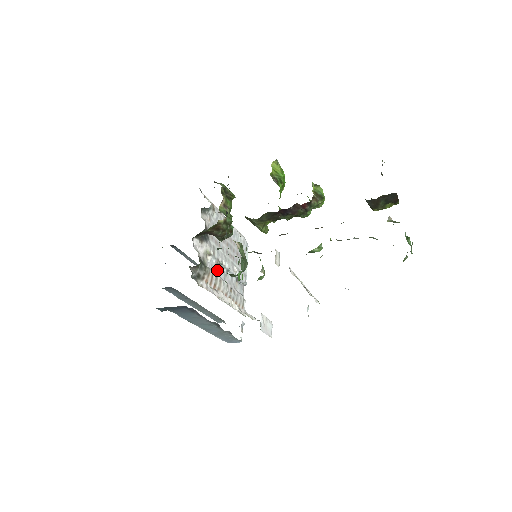
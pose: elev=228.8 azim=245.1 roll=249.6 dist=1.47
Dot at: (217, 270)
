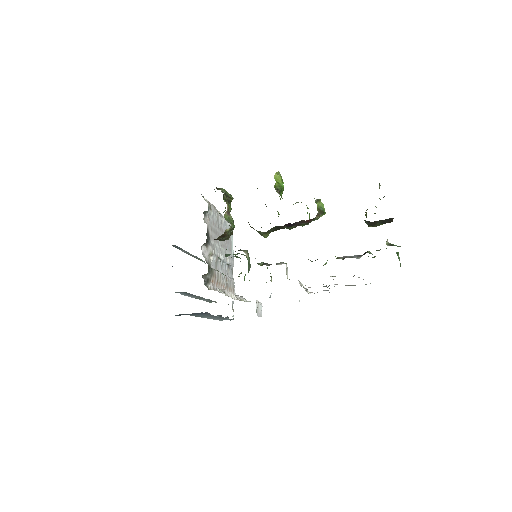
Dot at: (217, 266)
